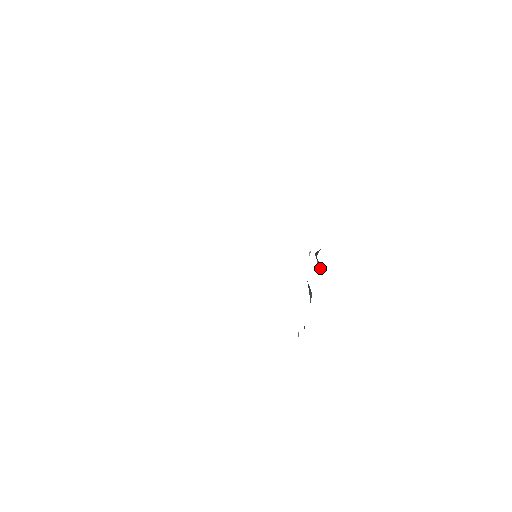
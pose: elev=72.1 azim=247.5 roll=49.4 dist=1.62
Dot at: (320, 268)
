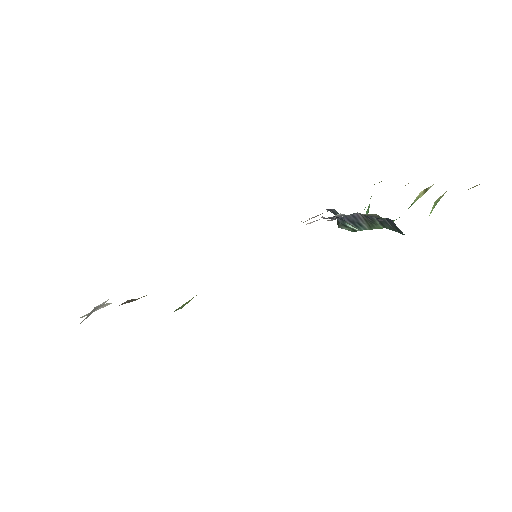
Dot at: occluded
